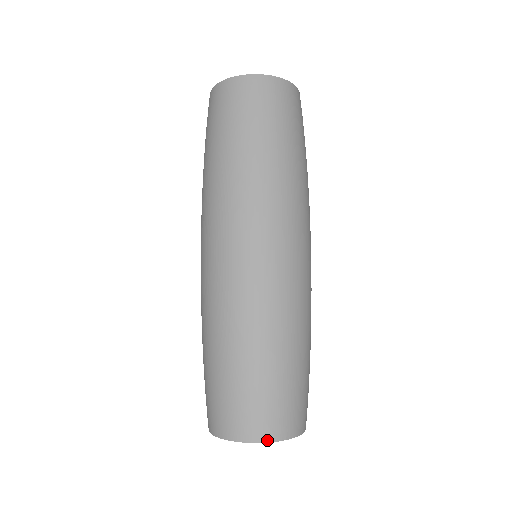
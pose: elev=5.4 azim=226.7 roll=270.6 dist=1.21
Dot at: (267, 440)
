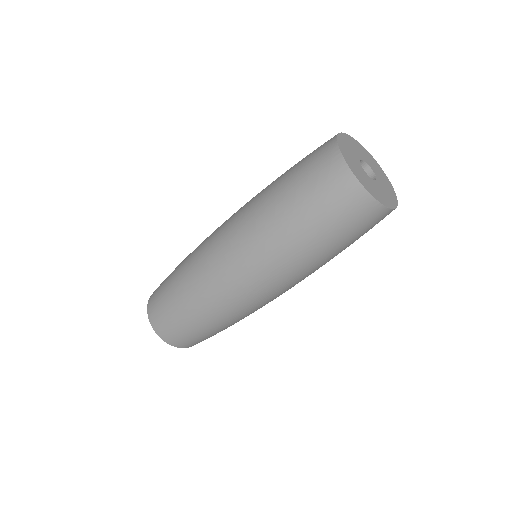
Dot at: occluded
